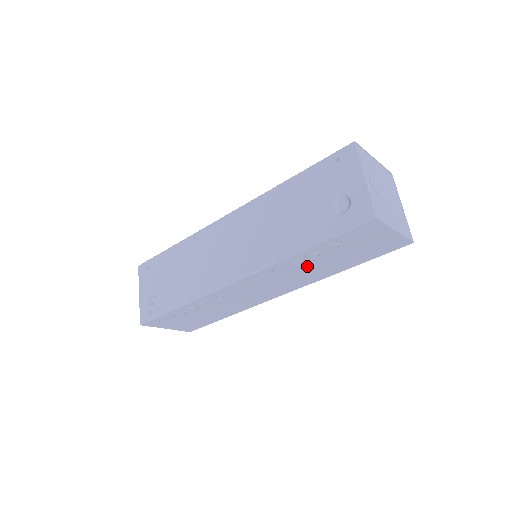
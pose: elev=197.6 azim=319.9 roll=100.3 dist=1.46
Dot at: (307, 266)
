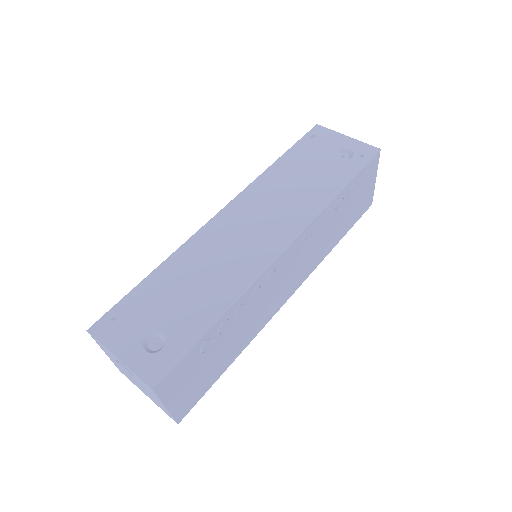
Dot at: (328, 227)
